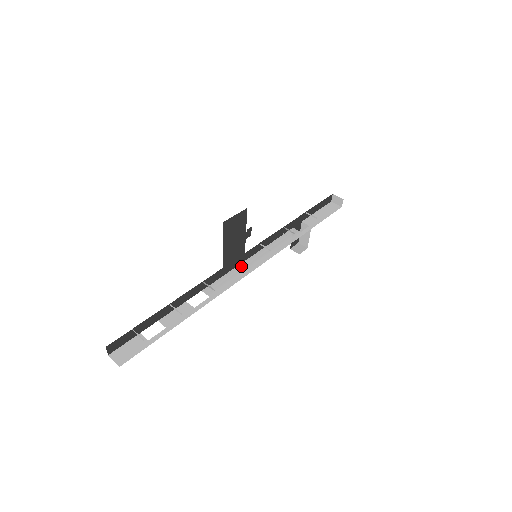
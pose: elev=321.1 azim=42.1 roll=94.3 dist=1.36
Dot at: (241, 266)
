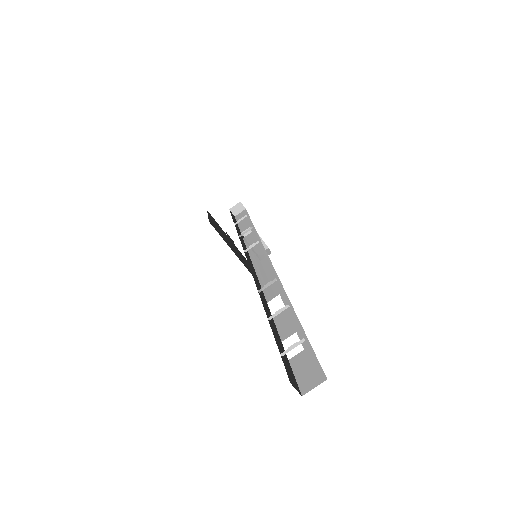
Dot at: (259, 272)
